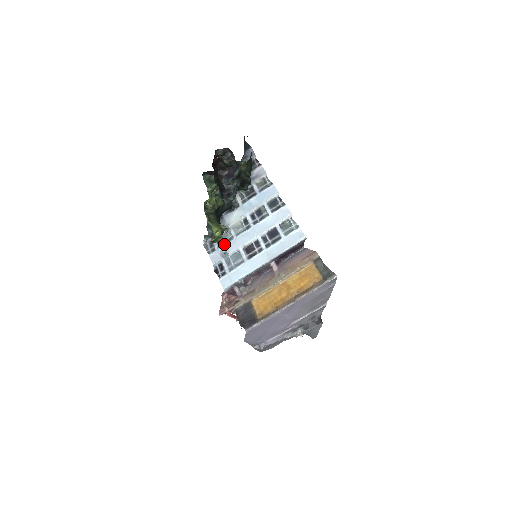
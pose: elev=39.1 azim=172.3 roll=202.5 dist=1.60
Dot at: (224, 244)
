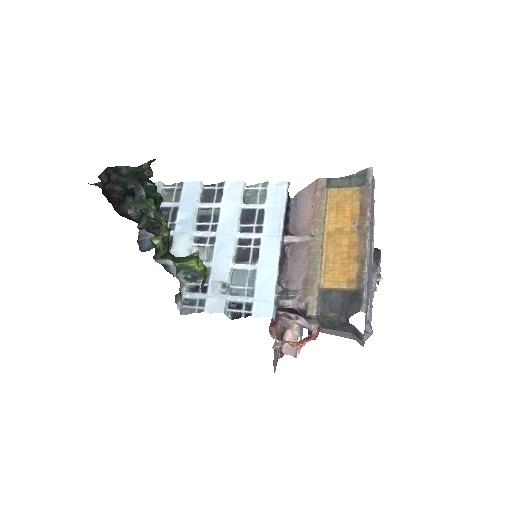
Dot at: (207, 283)
